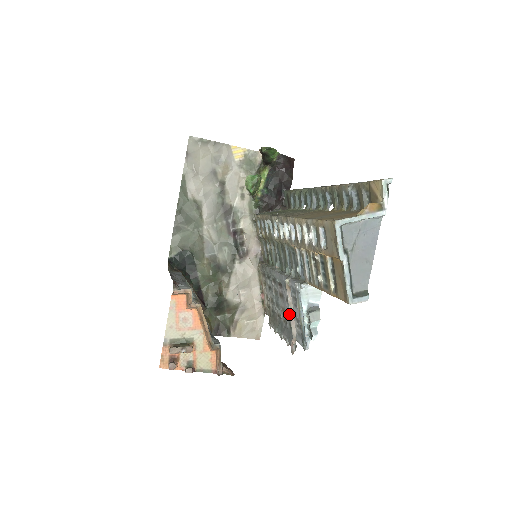
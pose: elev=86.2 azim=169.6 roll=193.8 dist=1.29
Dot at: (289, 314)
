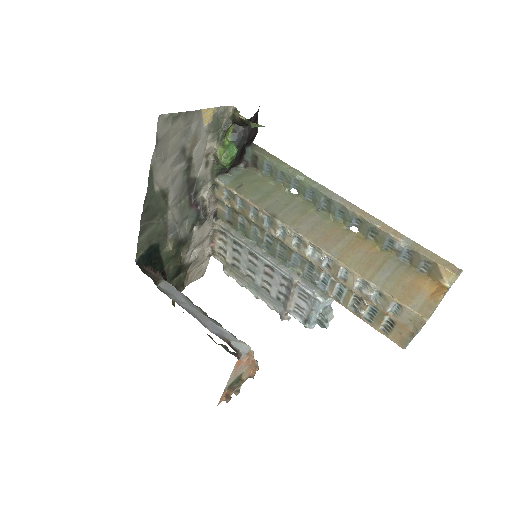
Dot at: (281, 293)
